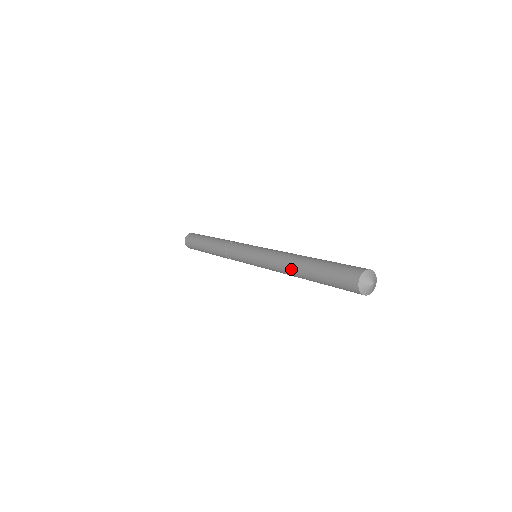
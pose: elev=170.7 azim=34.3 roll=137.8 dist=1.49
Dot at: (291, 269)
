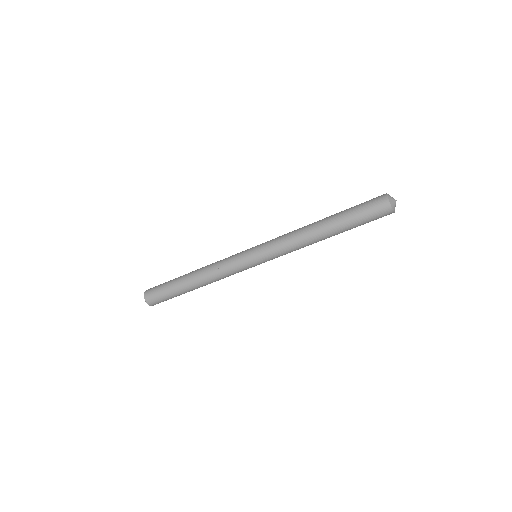
Dot at: (311, 227)
